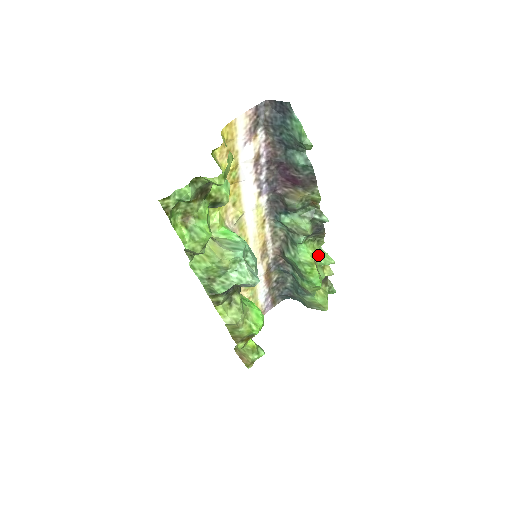
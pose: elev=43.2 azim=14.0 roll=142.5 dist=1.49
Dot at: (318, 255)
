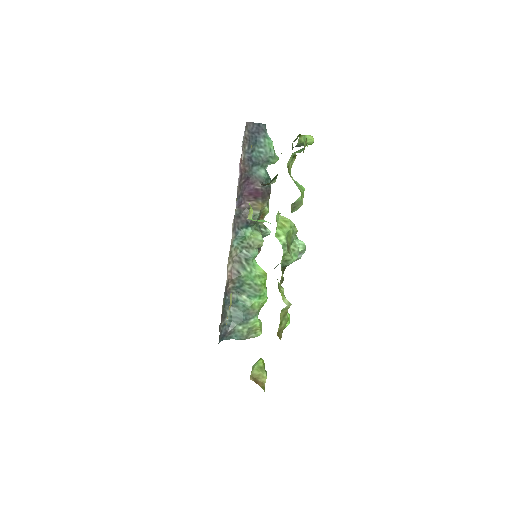
Dot at: occluded
